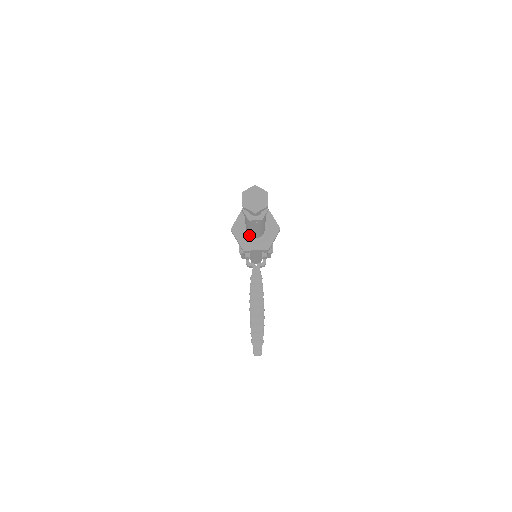
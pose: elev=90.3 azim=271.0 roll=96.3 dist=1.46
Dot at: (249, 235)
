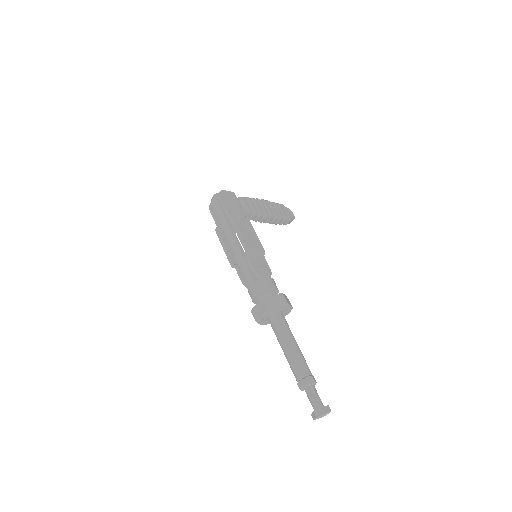
Dot at: occluded
